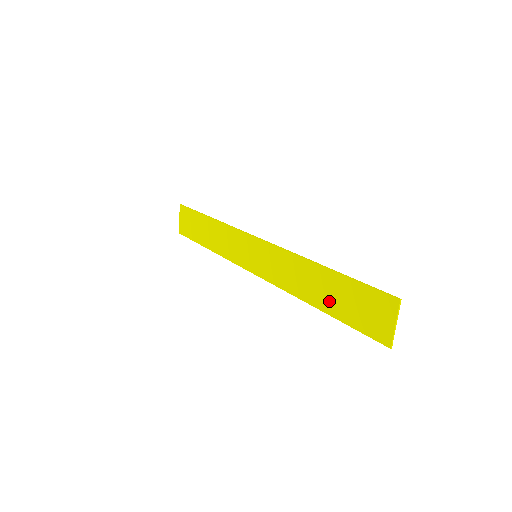
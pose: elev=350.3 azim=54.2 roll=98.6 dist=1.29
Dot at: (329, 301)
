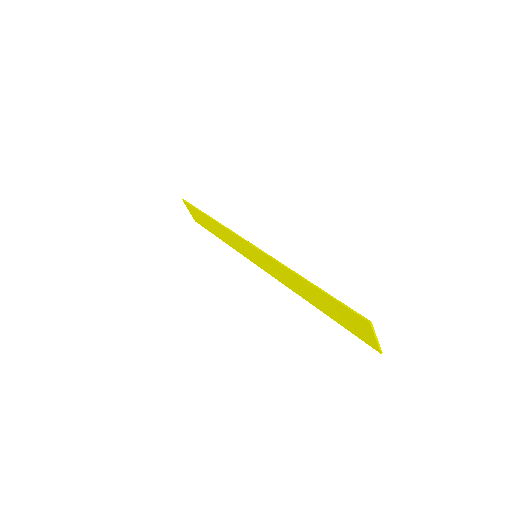
Dot at: (323, 307)
